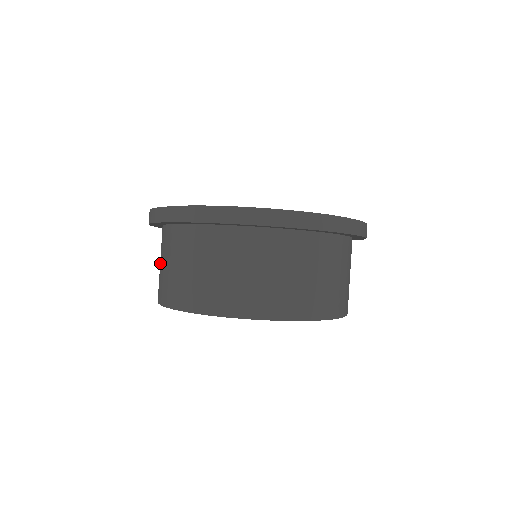
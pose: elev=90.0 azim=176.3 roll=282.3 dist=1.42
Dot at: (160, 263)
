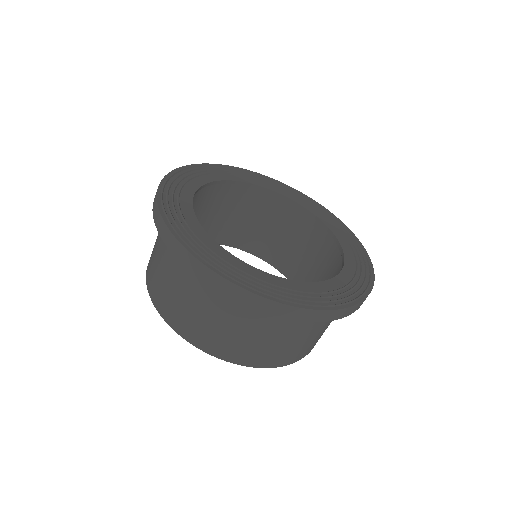
Dot at: occluded
